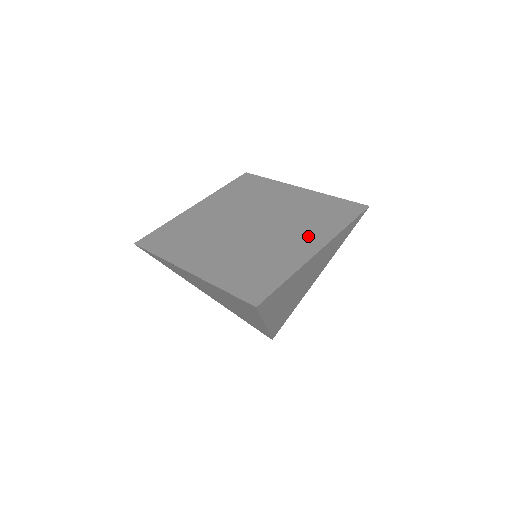
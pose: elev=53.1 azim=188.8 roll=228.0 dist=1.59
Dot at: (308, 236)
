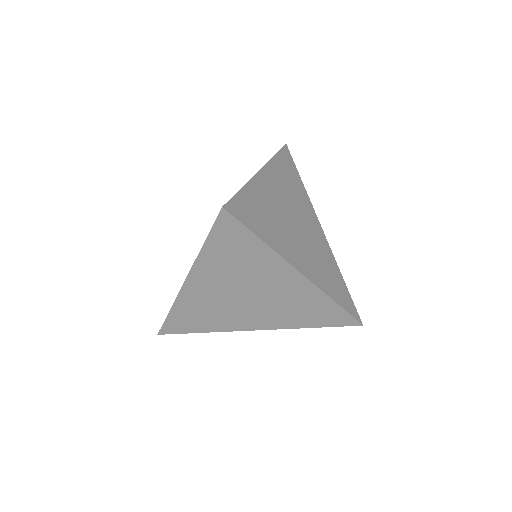
Dot at: occluded
